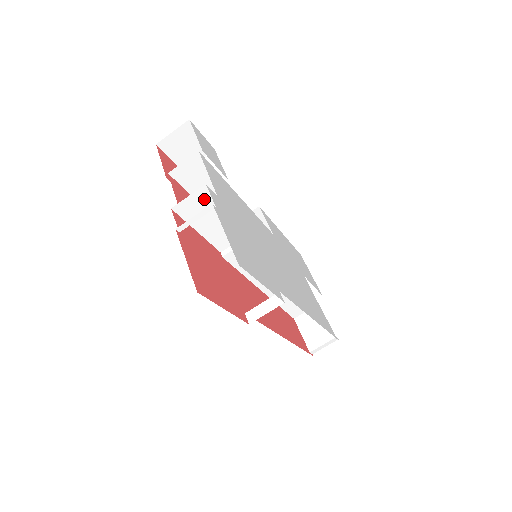
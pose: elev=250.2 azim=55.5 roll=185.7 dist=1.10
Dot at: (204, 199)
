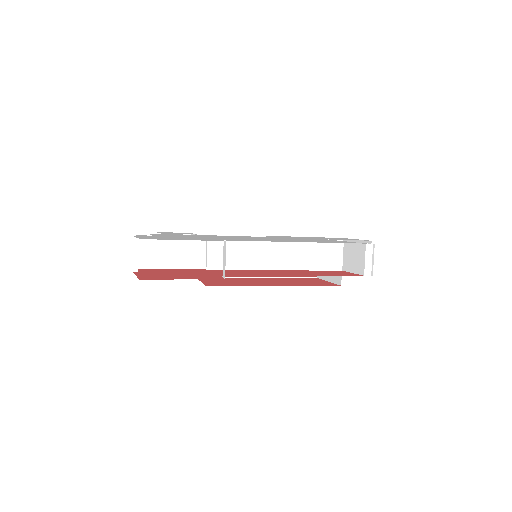
Dot at: (147, 245)
